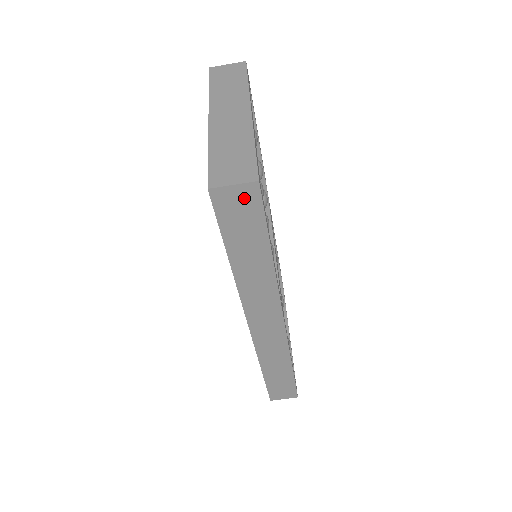
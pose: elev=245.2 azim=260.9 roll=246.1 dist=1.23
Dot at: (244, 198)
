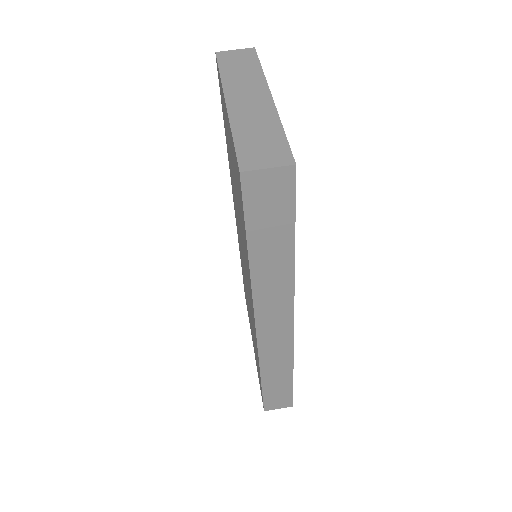
Dot at: (277, 184)
